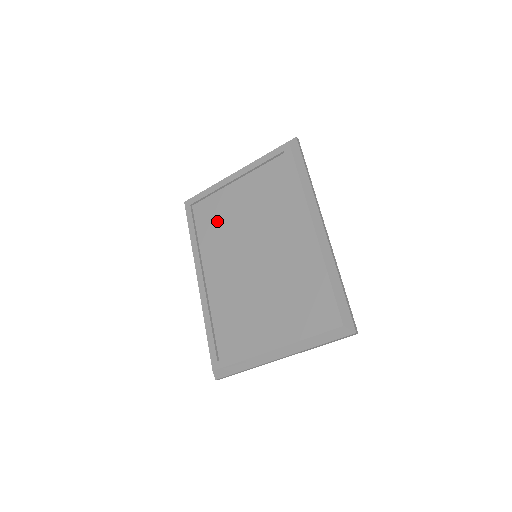
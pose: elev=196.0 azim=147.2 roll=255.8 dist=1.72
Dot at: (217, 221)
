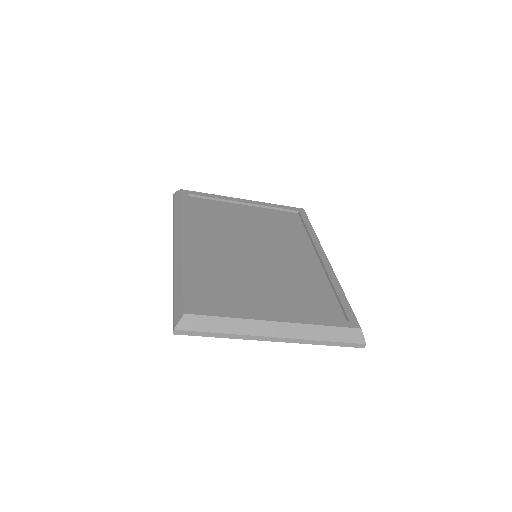
Dot at: (217, 216)
